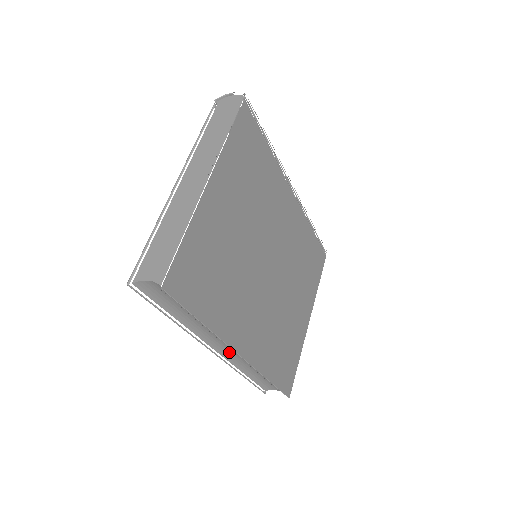
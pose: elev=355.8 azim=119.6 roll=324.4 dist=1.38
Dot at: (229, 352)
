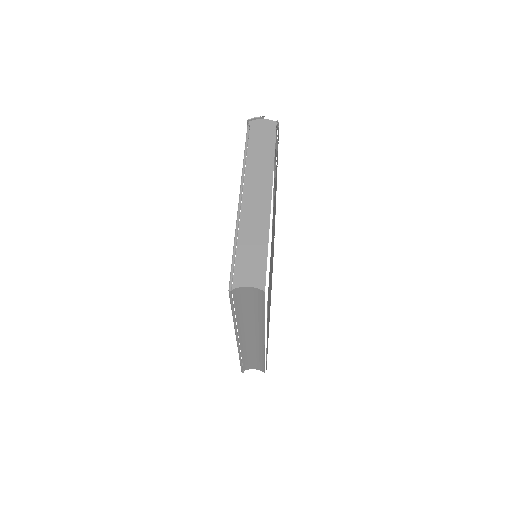
Dot at: (249, 341)
